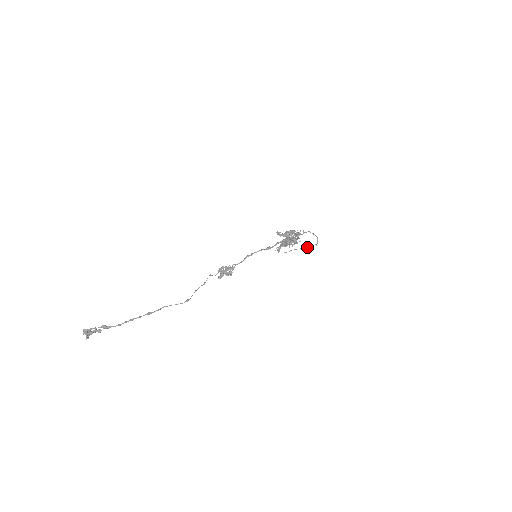
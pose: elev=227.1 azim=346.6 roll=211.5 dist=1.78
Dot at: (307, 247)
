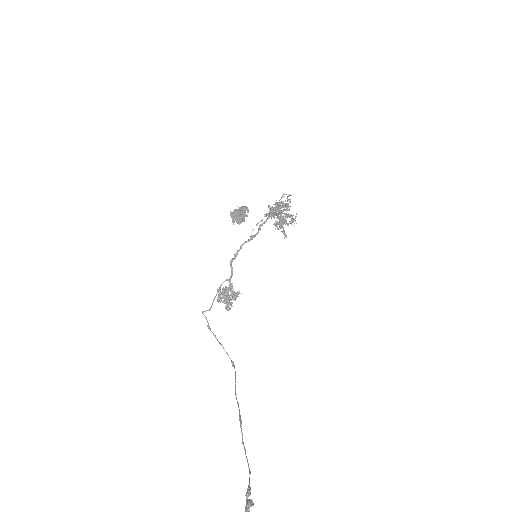
Dot at: occluded
